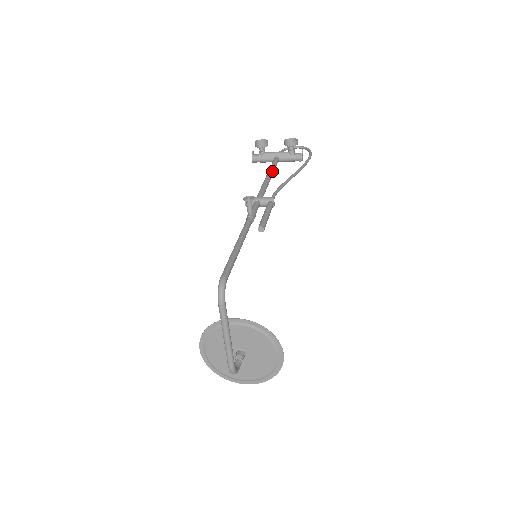
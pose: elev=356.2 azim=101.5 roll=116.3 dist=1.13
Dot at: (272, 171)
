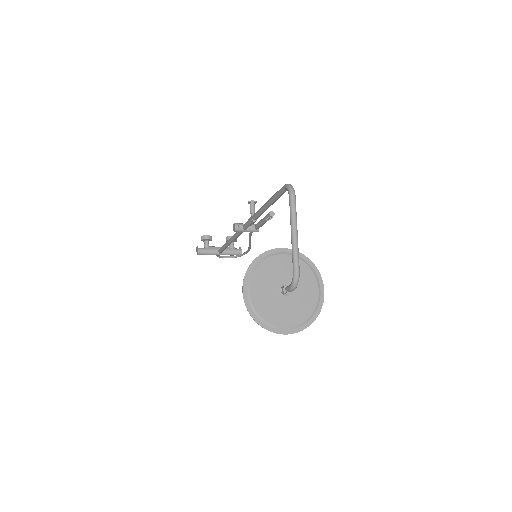
Dot at: occluded
